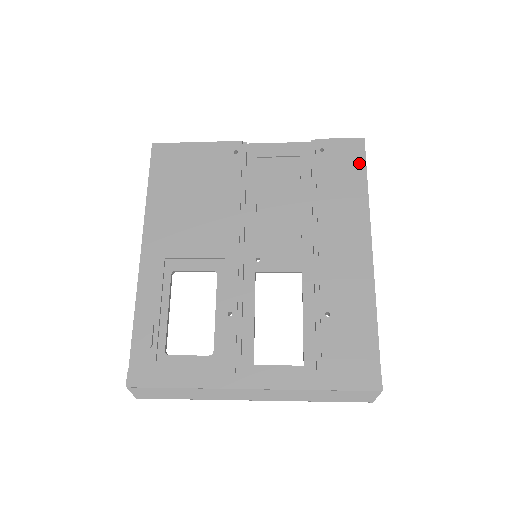
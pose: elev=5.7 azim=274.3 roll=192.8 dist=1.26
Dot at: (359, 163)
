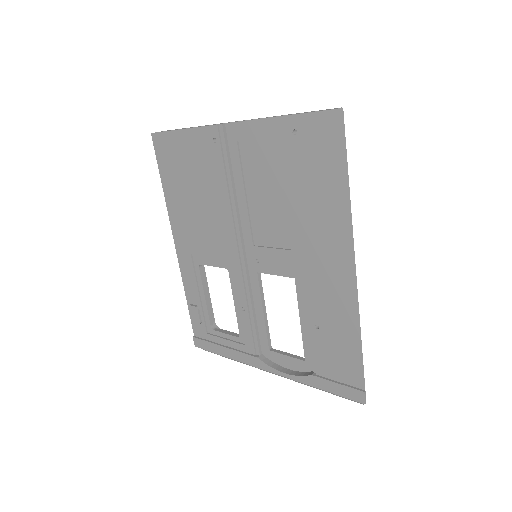
Dot at: (338, 151)
